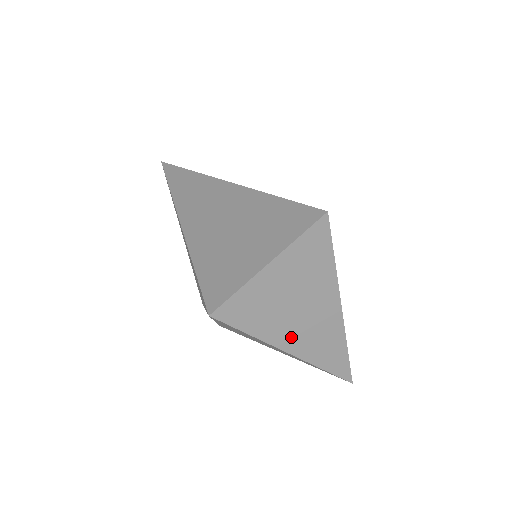
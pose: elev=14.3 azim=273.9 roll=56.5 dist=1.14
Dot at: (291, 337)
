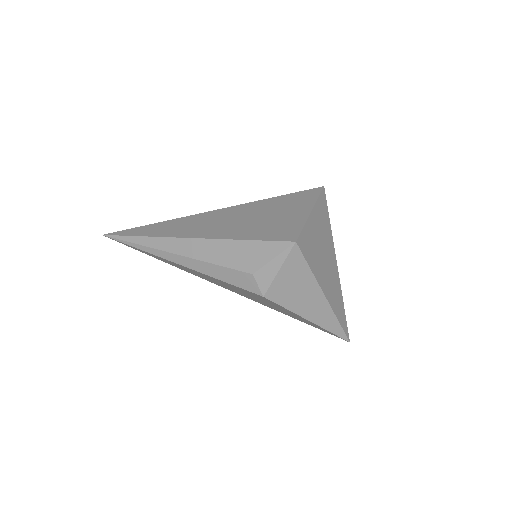
Dot at: (325, 281)
